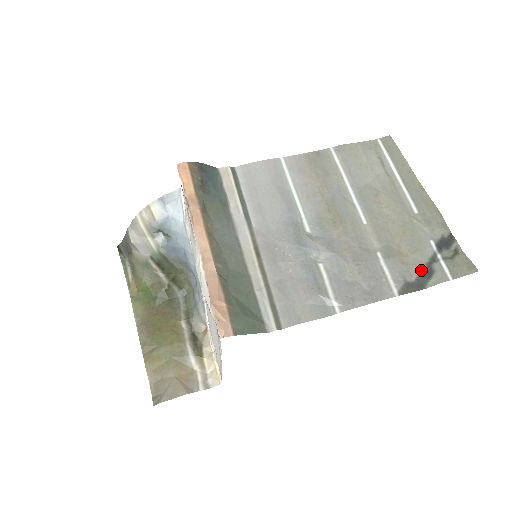
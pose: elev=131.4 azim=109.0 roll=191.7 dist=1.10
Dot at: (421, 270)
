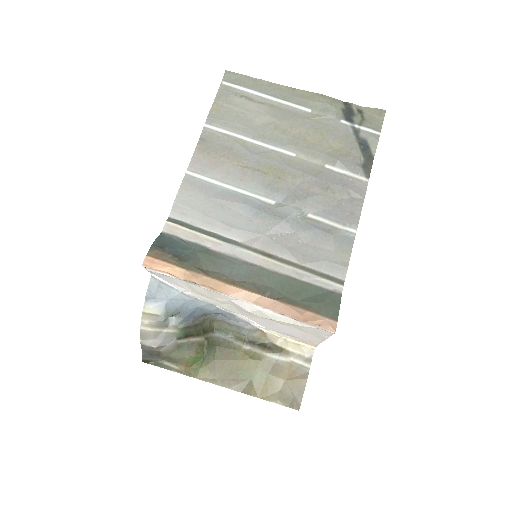
Dot at: (359, 148)
